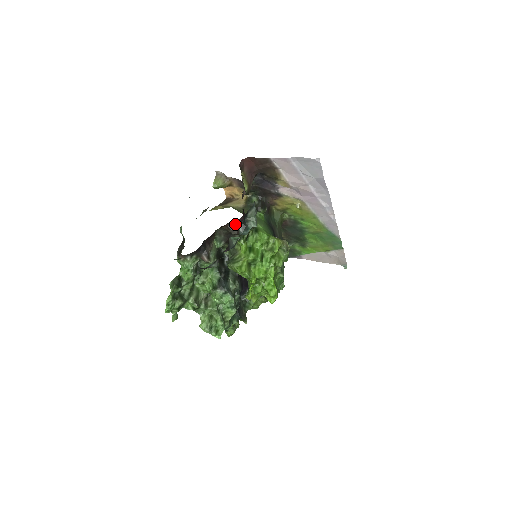
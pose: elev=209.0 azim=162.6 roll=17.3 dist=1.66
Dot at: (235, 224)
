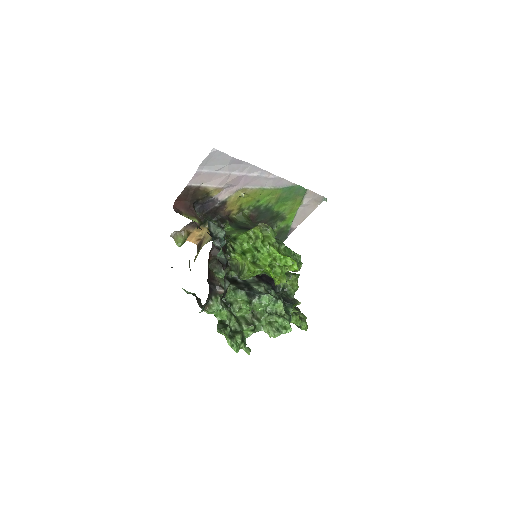
Dot at: (214, 249)
